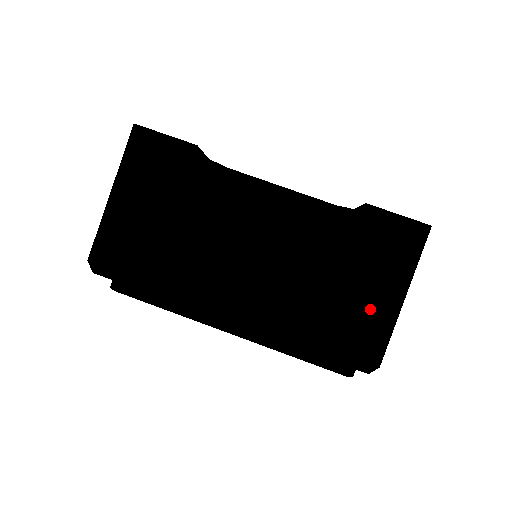
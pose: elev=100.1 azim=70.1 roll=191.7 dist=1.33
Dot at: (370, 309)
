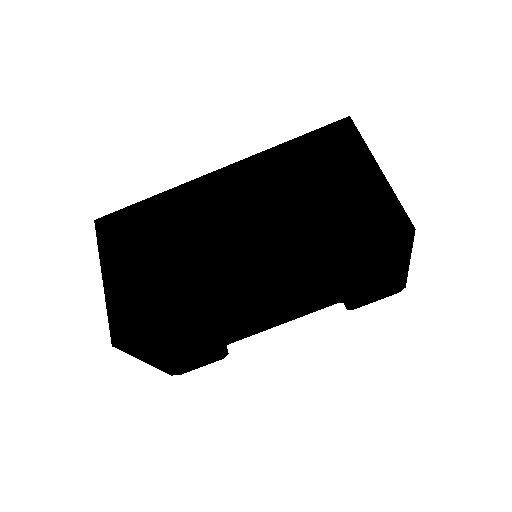
Dot at: (385, 280)
